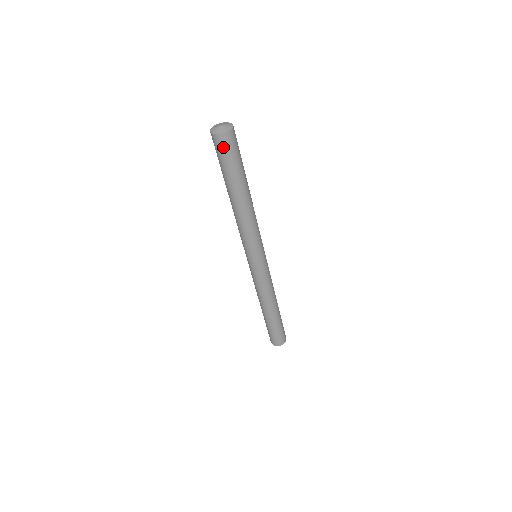
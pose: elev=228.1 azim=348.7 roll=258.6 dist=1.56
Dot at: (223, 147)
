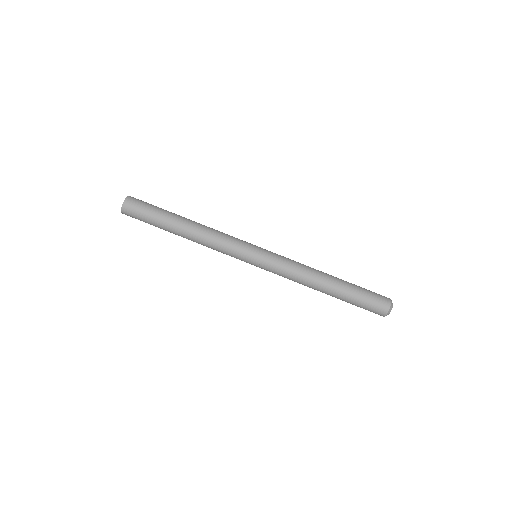
Dot at: (135, 205)
